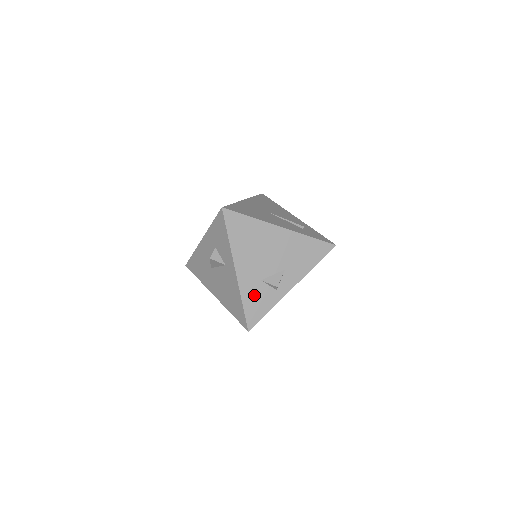
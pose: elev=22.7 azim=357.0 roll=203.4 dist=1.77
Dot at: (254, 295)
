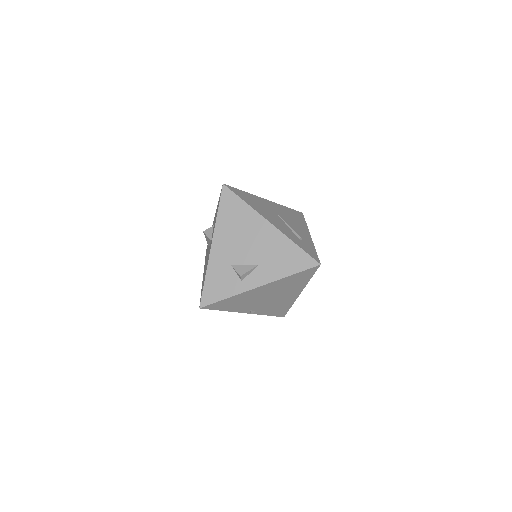
Dot at: (219, 276)
